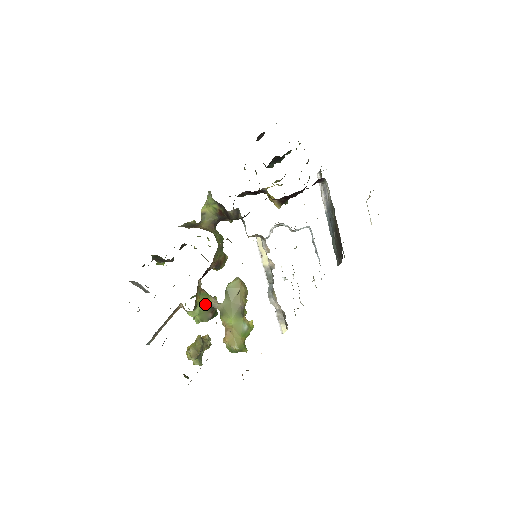
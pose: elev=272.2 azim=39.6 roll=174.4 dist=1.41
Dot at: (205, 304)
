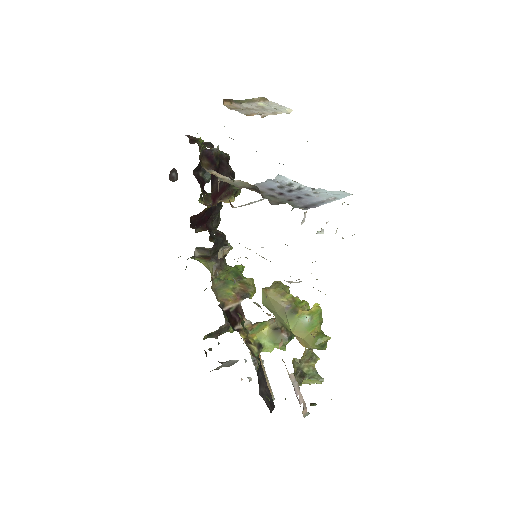
Dot at: (267, 333)
